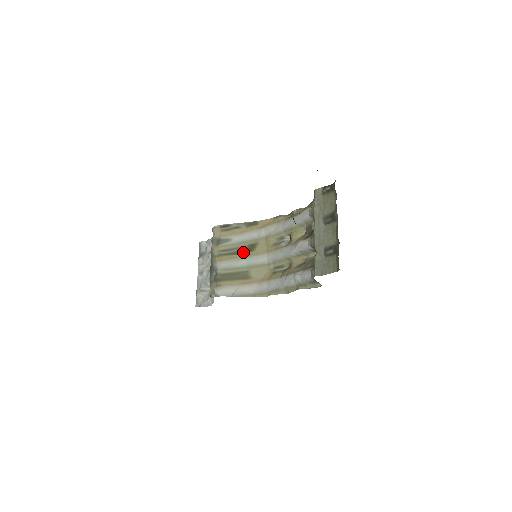
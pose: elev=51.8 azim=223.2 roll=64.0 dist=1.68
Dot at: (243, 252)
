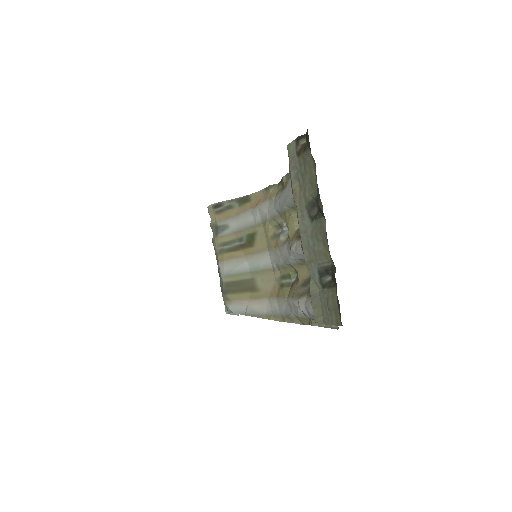
Dot at: (243, 247)
